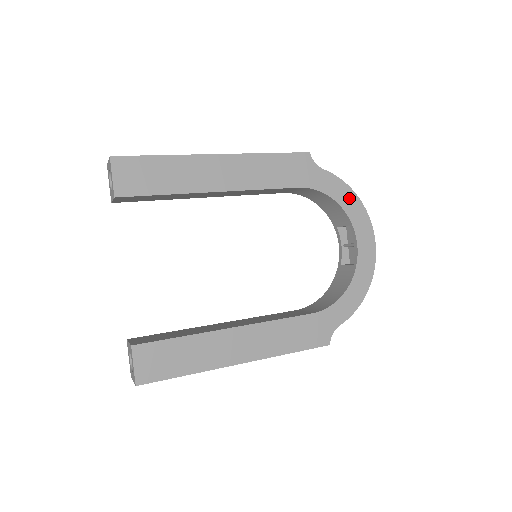
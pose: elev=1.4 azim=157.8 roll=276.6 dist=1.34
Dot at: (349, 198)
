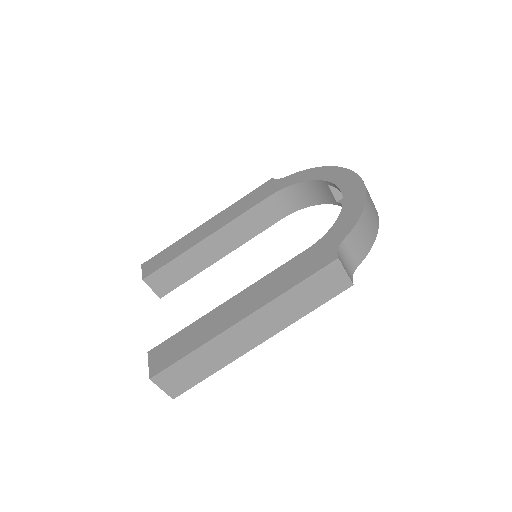
Dot at: (316, 172)
